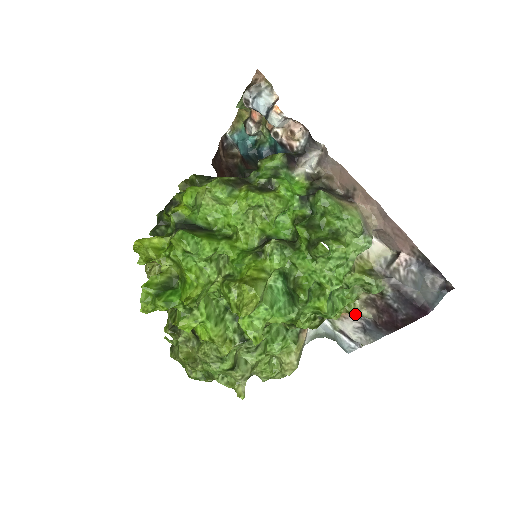
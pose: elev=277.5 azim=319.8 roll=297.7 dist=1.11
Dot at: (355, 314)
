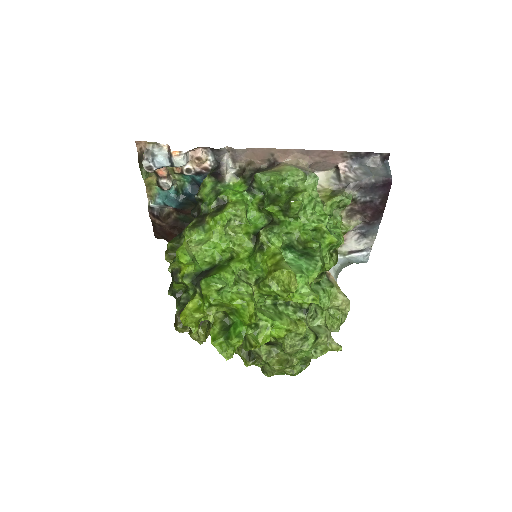
Dot at: occluded
